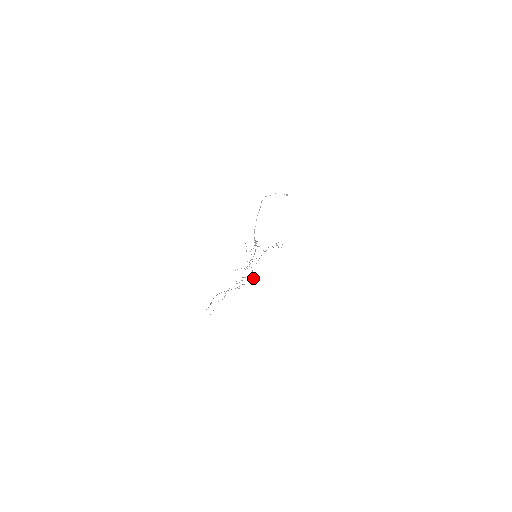
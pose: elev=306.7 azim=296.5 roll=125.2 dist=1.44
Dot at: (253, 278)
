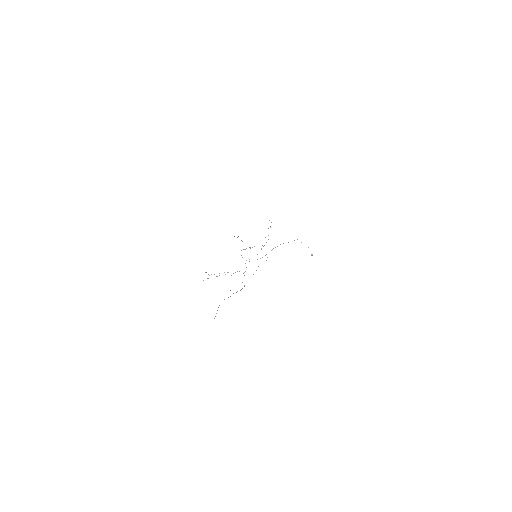
Dot at: occluded
